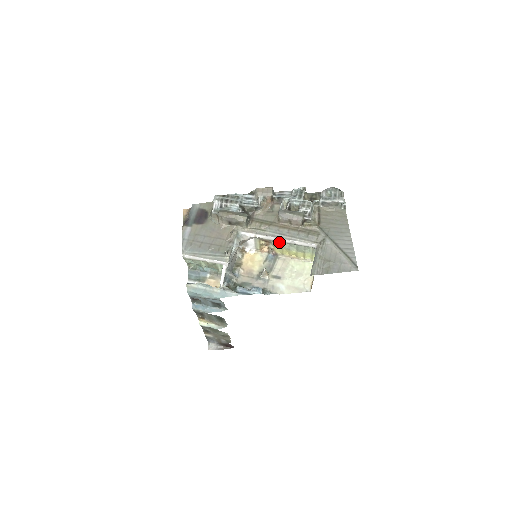
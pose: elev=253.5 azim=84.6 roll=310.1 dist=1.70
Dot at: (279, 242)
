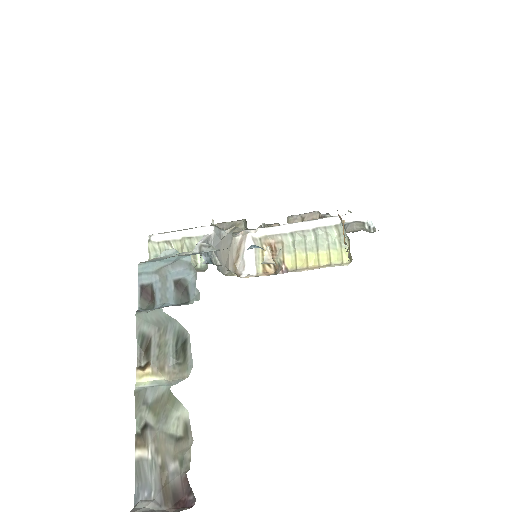
Dot at: (290, 243)
